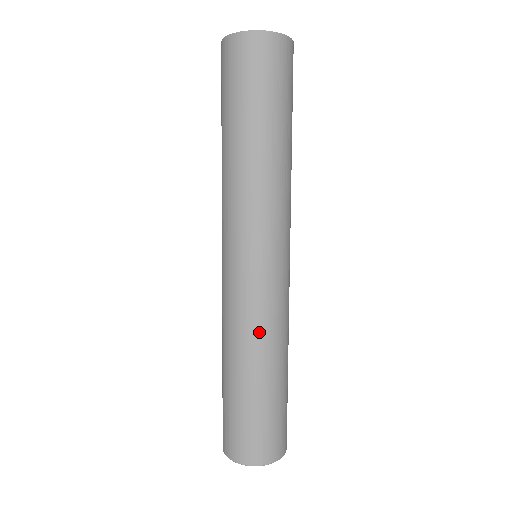
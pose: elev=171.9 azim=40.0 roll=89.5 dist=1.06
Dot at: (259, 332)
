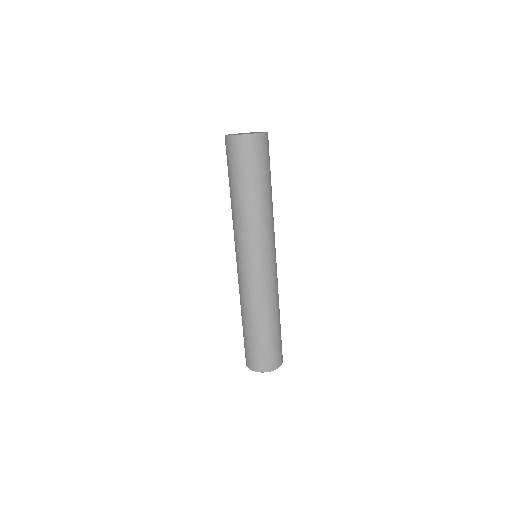
Dot at: (245, 299)
